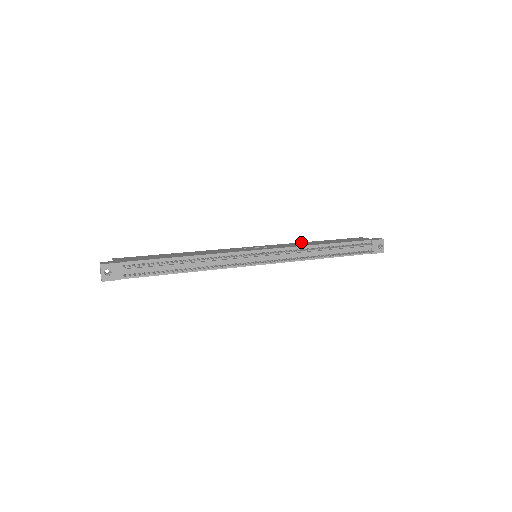
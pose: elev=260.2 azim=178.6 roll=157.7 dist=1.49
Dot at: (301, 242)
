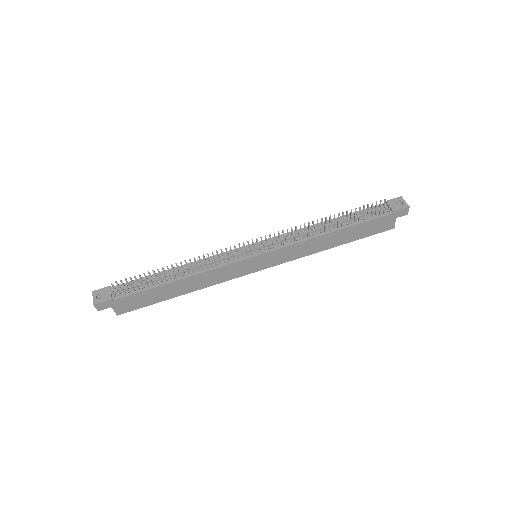
Dot at: occluded
